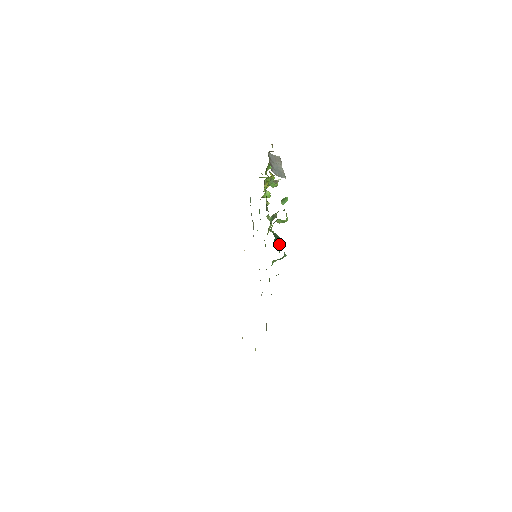
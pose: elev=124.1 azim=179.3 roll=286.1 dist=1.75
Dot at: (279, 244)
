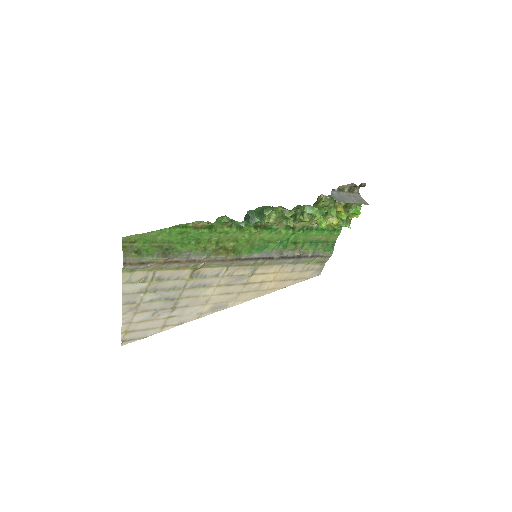
Dot at: (255, 221)
